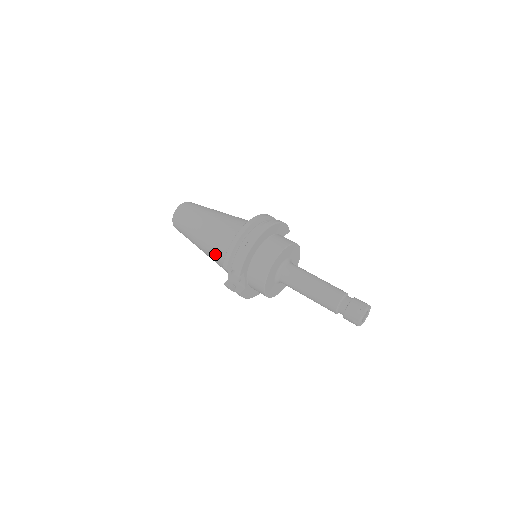
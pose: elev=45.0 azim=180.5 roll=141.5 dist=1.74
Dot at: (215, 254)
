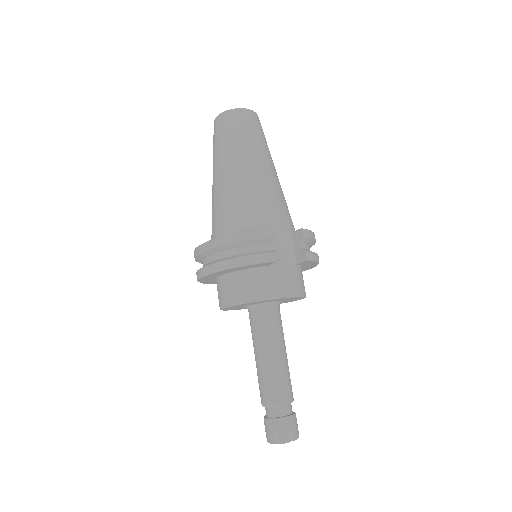
Dot at: occluded
